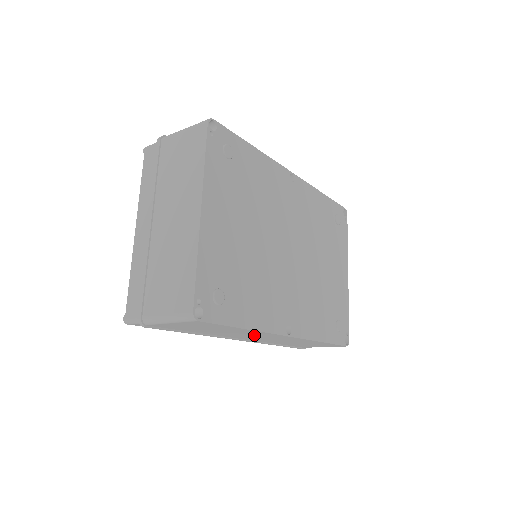
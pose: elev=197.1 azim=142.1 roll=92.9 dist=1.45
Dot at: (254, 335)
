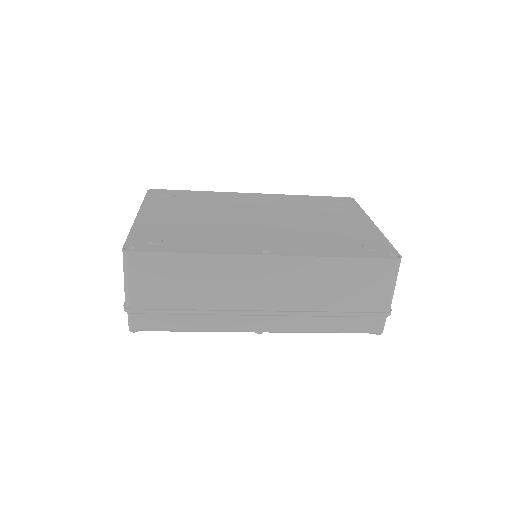
Dot at: (242, 279)
